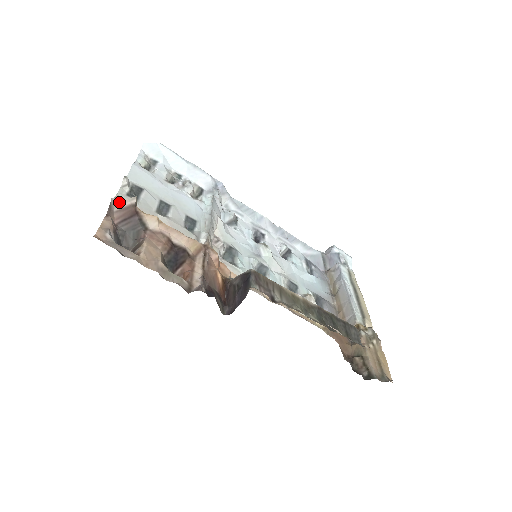
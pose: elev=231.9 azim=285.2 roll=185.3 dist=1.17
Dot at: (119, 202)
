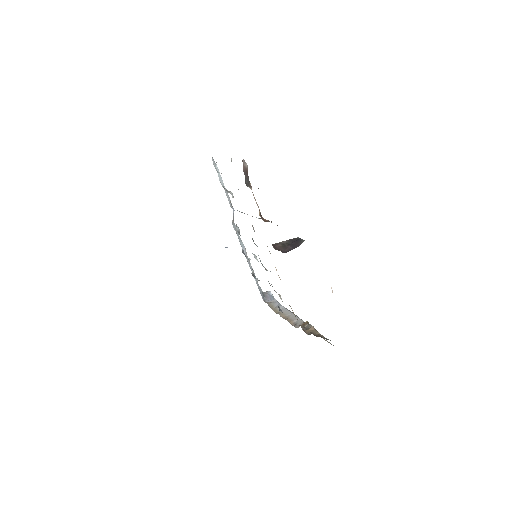
Dot at: (245, 162)
